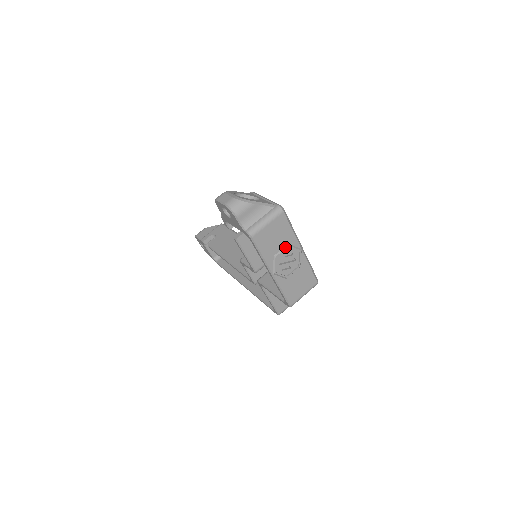
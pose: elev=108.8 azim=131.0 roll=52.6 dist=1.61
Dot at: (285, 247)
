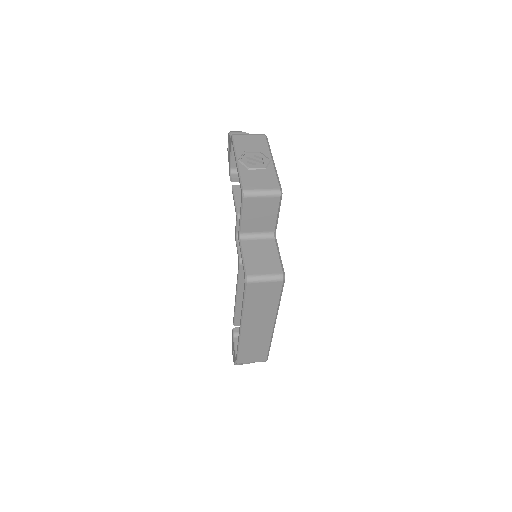
Dot at: (257, 151)
